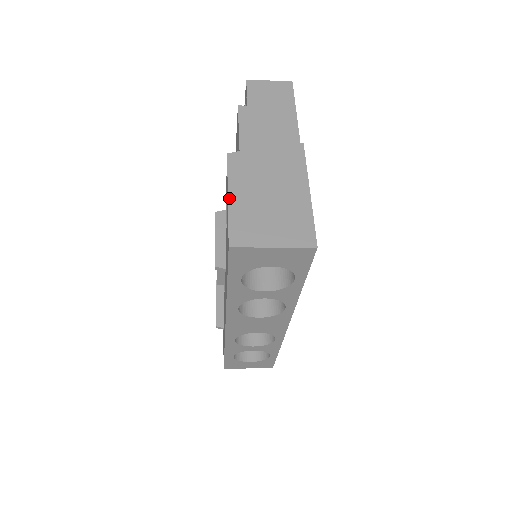
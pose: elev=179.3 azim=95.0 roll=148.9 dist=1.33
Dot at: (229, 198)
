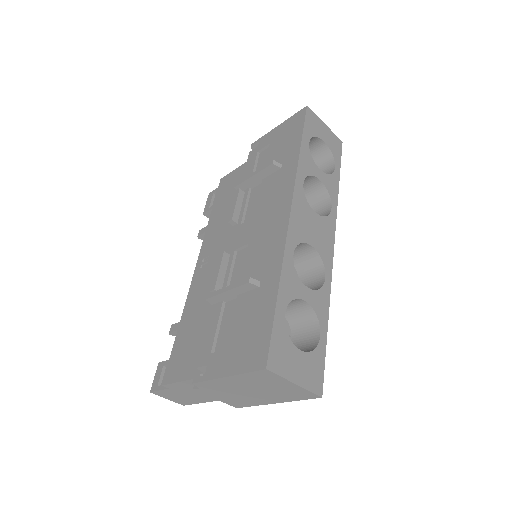
Dot at: (279, 126)
